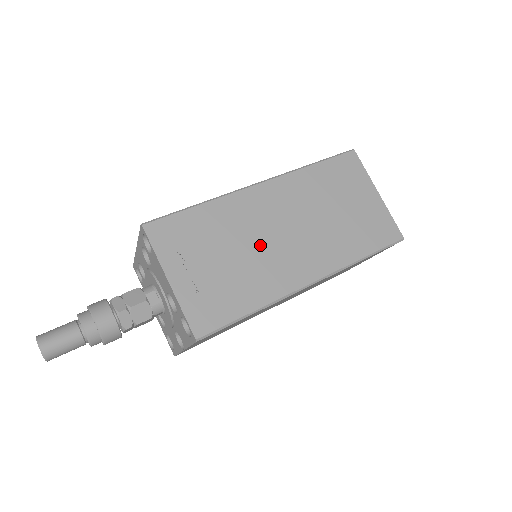
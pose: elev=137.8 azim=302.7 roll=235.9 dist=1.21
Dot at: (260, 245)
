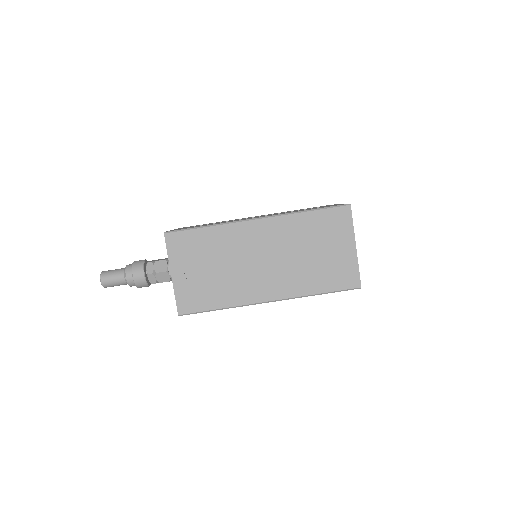
Dot at: (241, 266)
